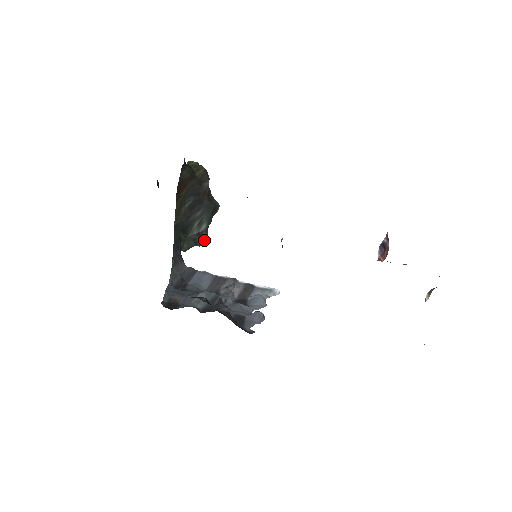
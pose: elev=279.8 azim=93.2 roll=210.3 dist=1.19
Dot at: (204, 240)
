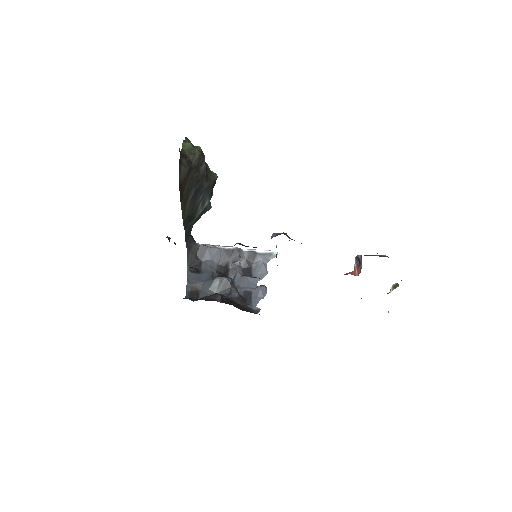
Dot at: (208, 209)
